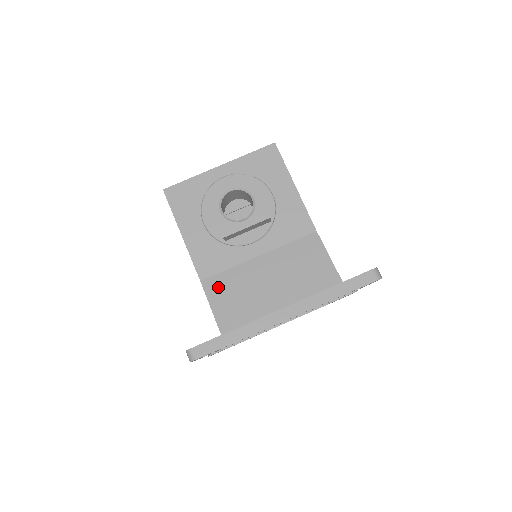
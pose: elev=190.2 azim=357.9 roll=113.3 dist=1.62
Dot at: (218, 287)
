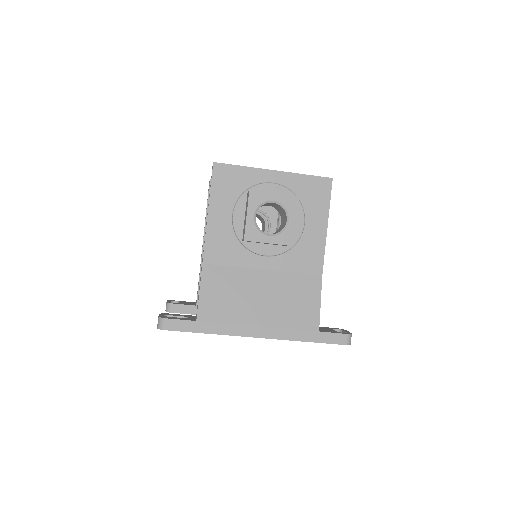
Dot at: (215, 277)
